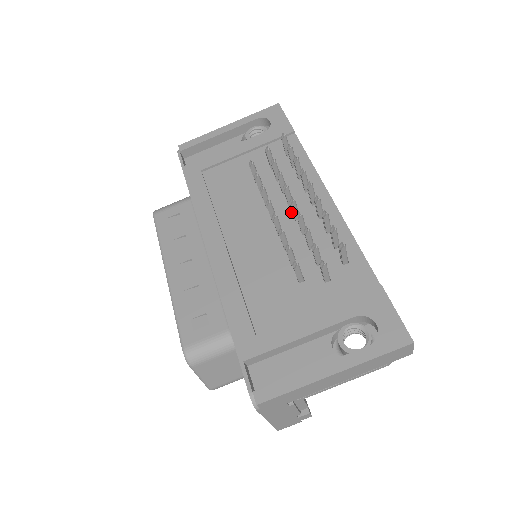
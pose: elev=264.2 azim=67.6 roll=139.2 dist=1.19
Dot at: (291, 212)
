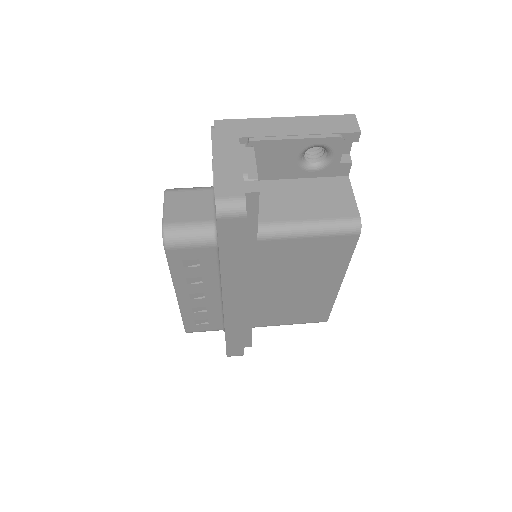
Dot at: occluded
